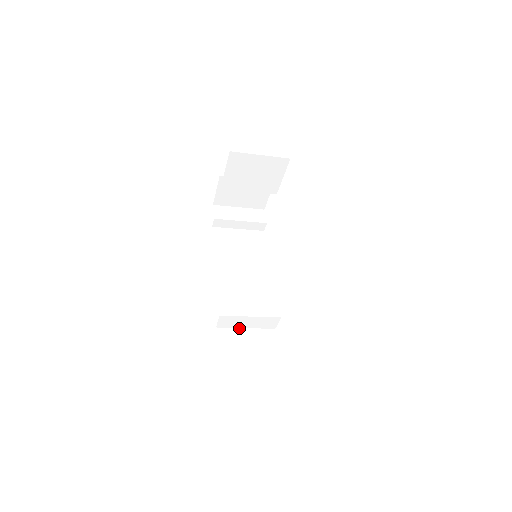
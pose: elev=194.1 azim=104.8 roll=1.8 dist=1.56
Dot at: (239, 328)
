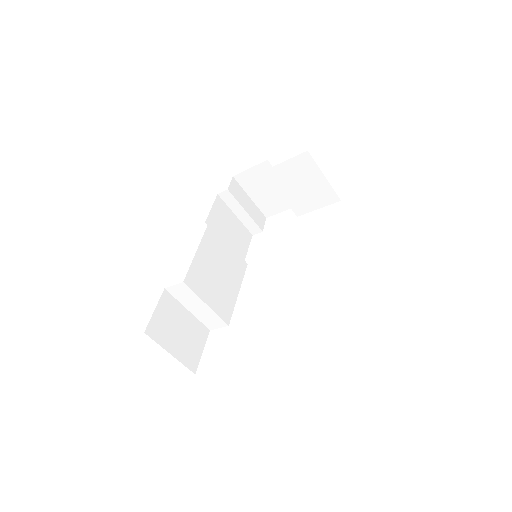
Dot at: (183, 305)
